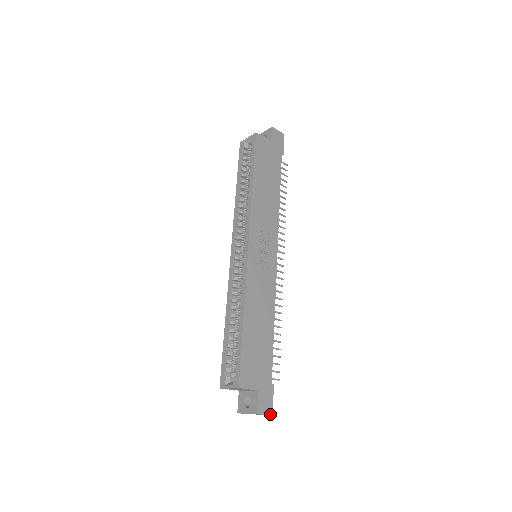
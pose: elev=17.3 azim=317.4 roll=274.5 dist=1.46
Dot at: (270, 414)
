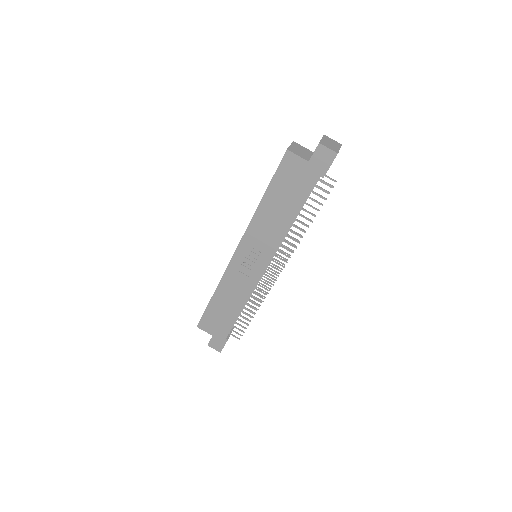
Dot at: (219, 351)
